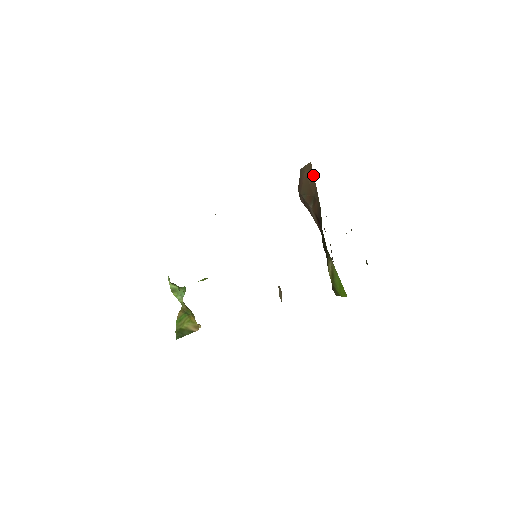
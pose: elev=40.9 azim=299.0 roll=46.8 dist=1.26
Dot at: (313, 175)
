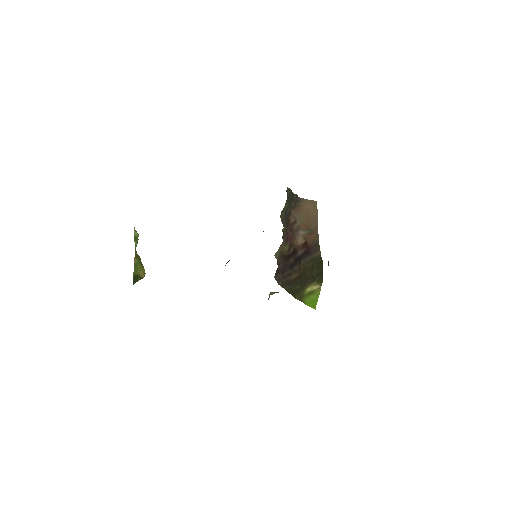
Dot at: (317, 214)
